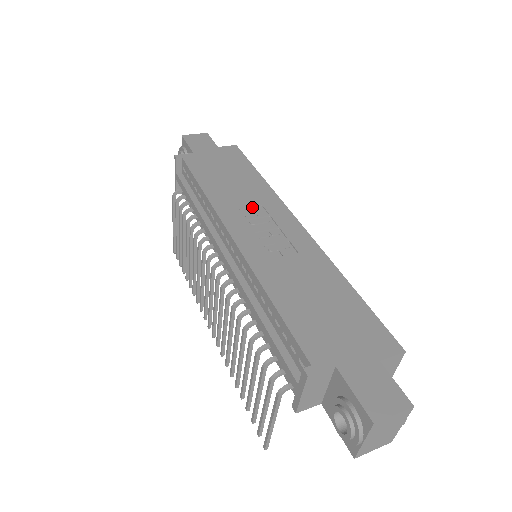
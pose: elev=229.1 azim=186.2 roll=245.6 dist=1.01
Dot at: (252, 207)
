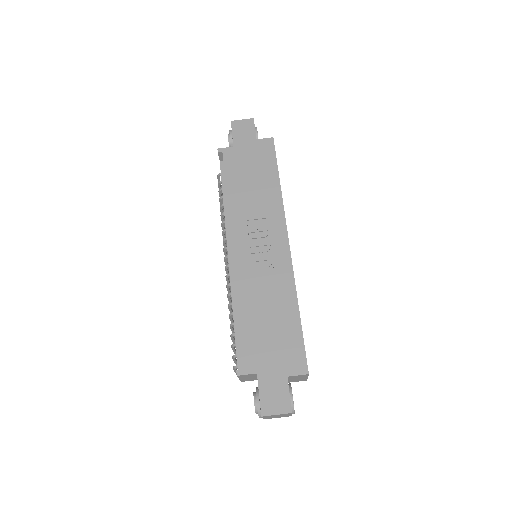
Dot at: (258, 219)
